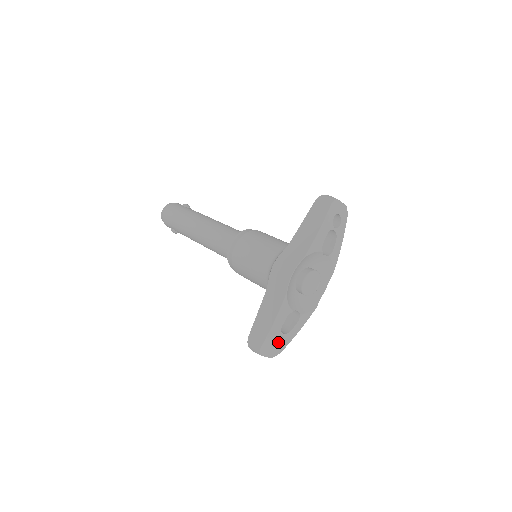
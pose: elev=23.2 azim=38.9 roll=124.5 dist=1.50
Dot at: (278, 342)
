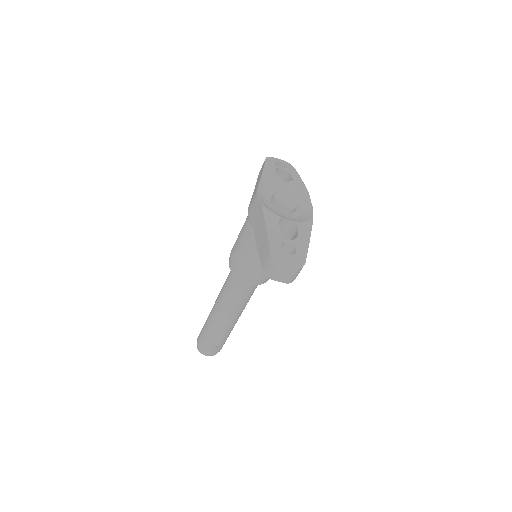
Dot at: (293, 255)
